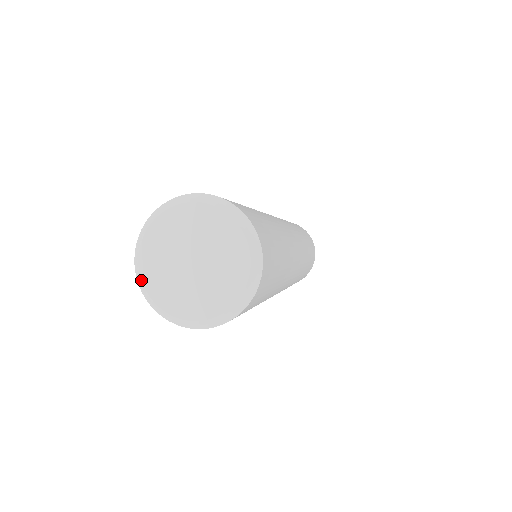
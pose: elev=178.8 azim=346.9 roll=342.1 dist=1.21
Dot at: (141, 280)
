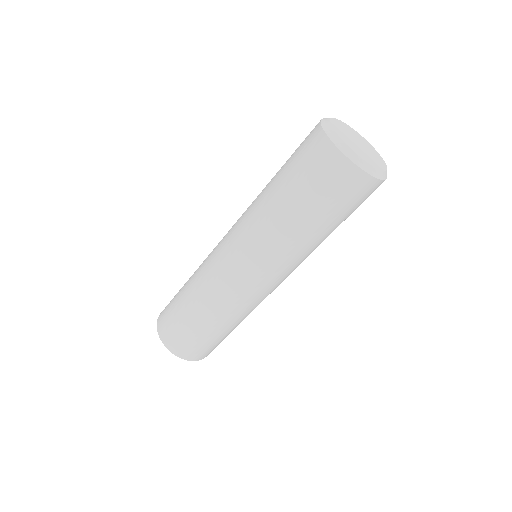
Dot at: (330, 118)
